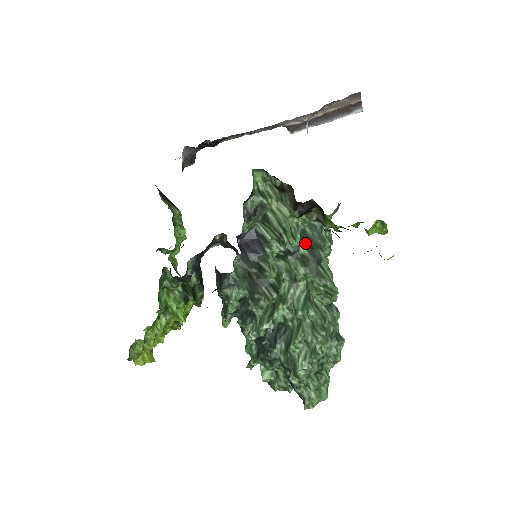
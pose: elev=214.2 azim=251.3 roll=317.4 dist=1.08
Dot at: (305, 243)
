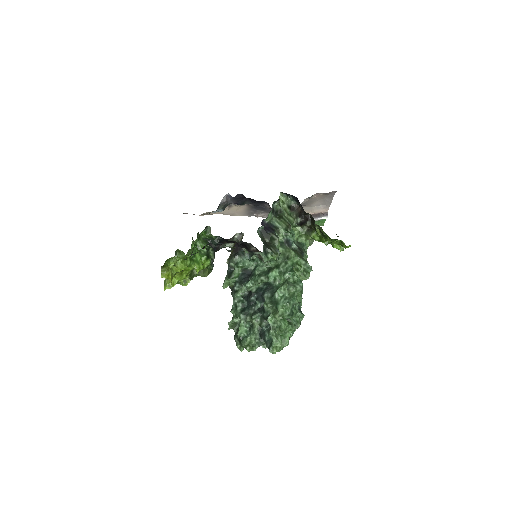
Dot at: occluded
